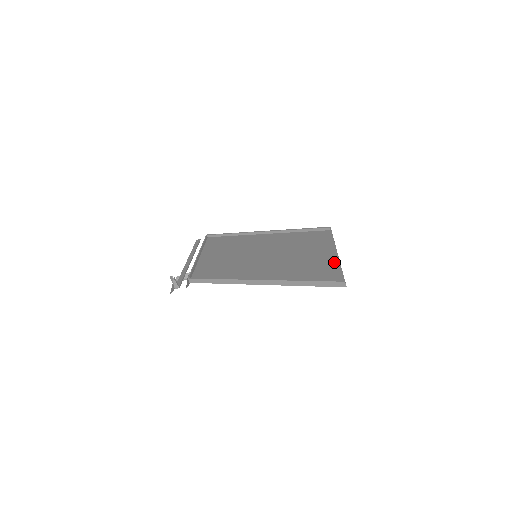
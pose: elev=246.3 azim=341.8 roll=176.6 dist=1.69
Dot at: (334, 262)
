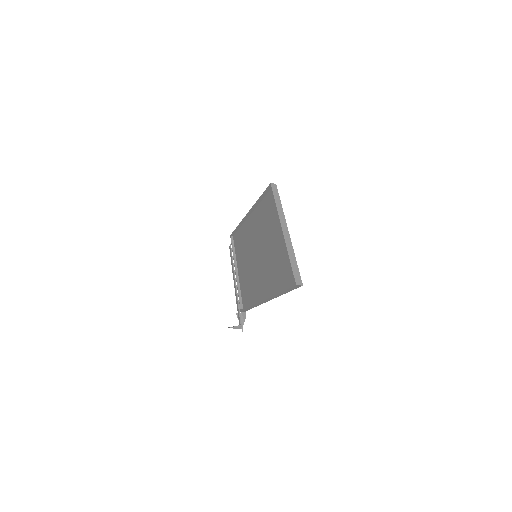
Dot at: occluded
